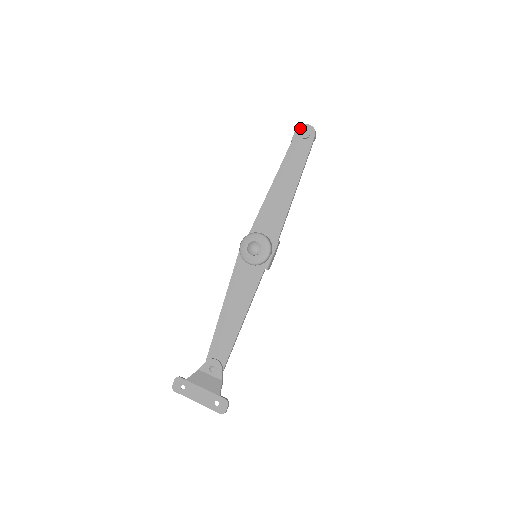
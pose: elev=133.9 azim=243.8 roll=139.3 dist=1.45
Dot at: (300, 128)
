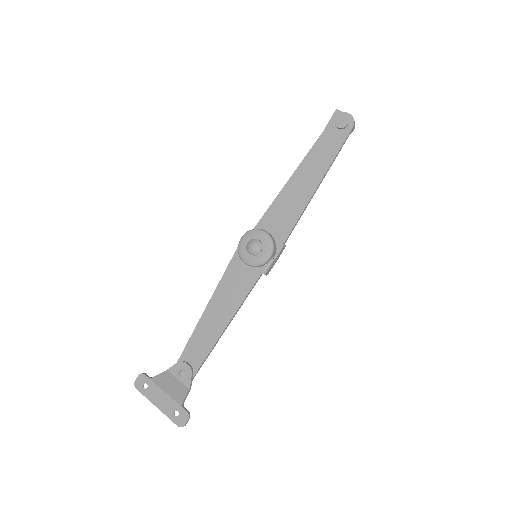
Dot at: (337, 116)
